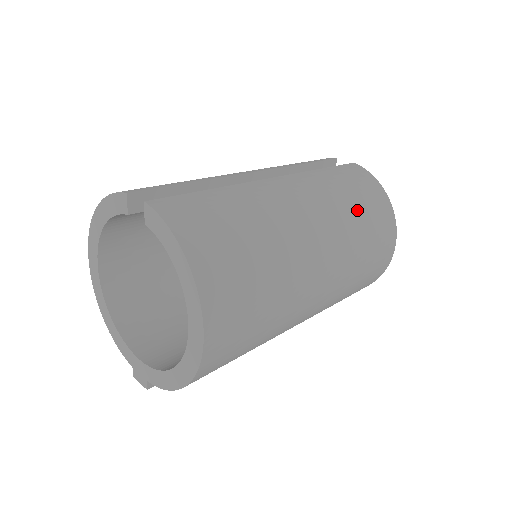
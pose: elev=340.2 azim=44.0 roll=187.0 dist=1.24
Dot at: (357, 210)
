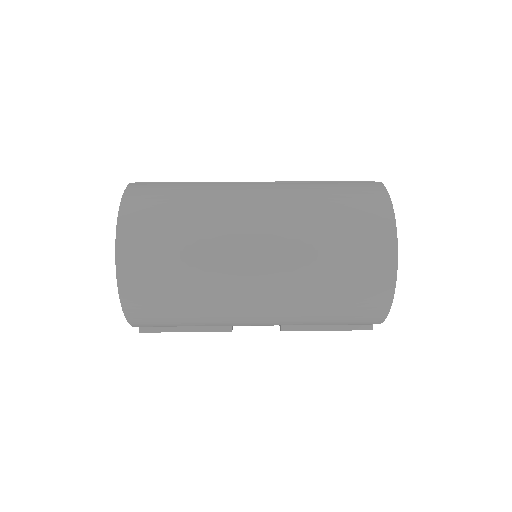
Dot at: (329, 215)
